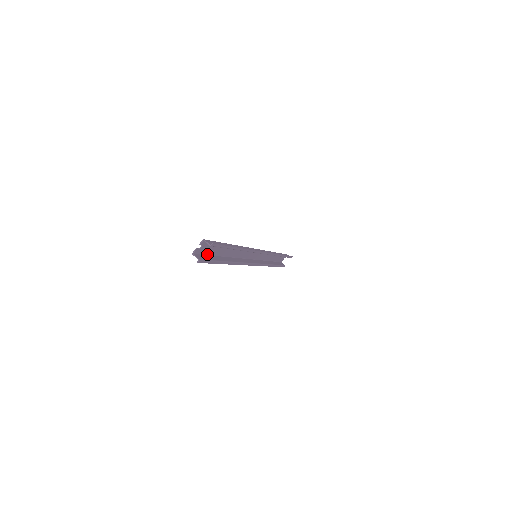
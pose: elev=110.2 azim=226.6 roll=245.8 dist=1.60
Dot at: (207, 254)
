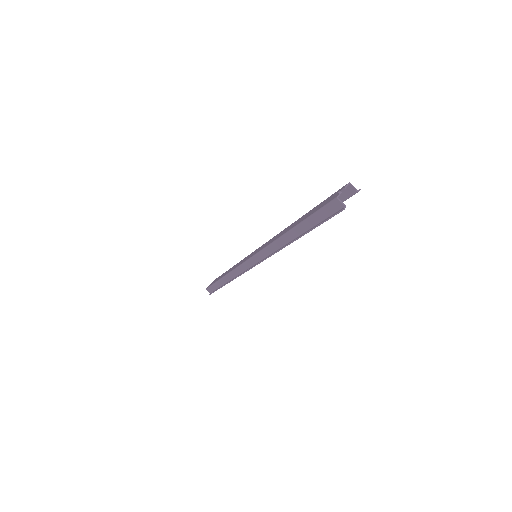
Dot at: (315, 212)
